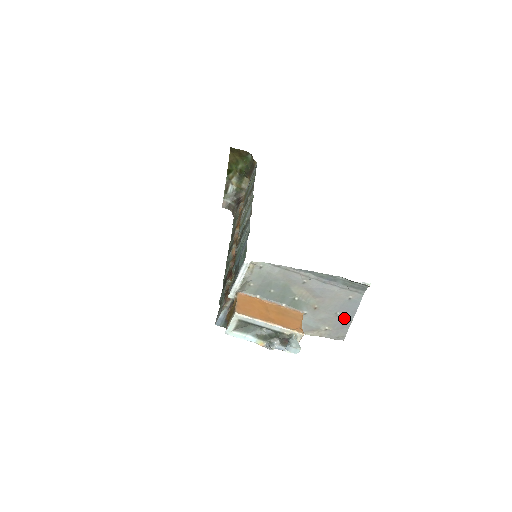
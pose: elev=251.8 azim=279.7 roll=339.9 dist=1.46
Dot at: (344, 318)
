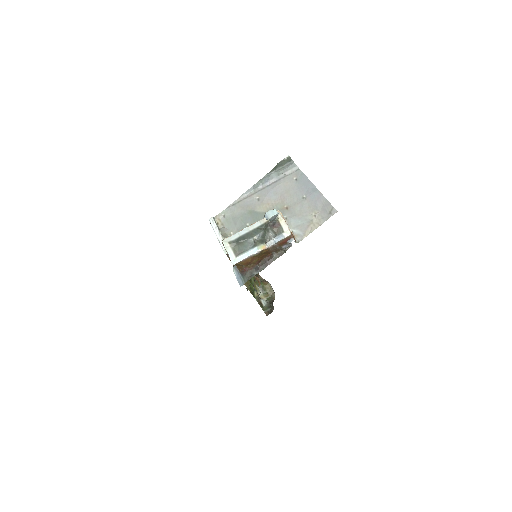
Dot at: (312, 195)
